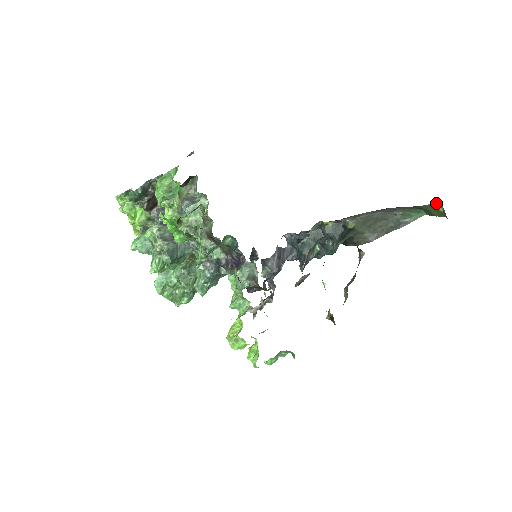
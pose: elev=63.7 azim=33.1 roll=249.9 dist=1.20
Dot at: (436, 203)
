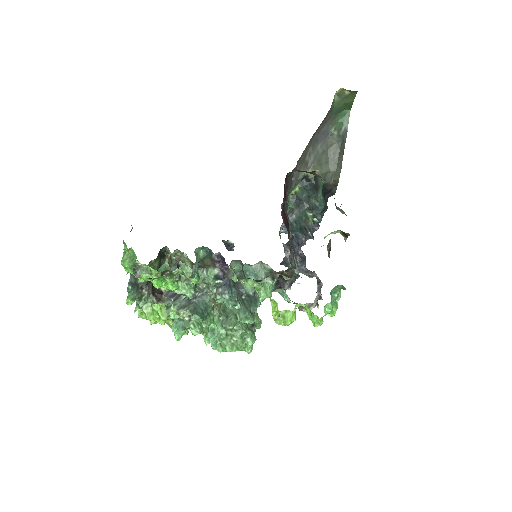
Dot at: (338, 93)
